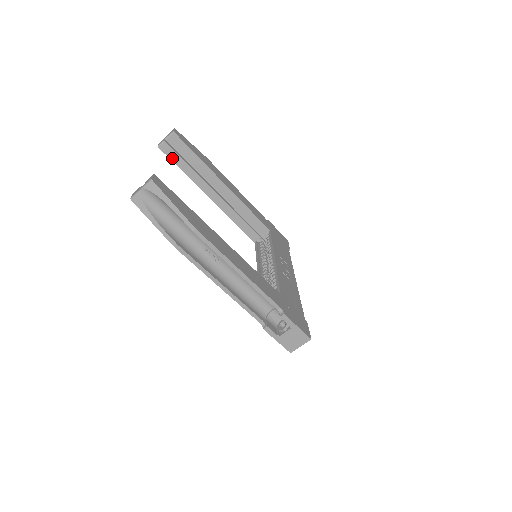
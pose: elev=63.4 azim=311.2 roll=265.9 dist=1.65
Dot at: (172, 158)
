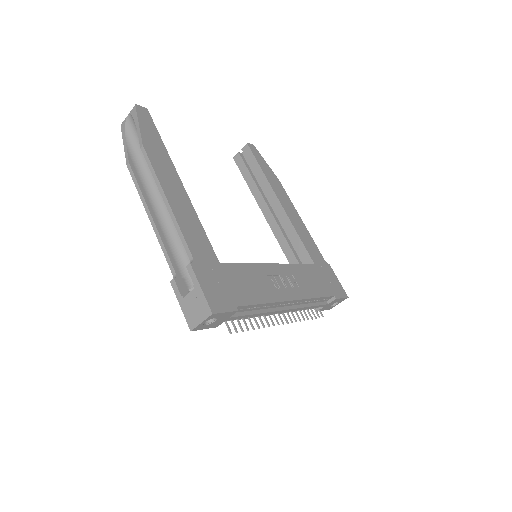
Dot at: (241, 169)
